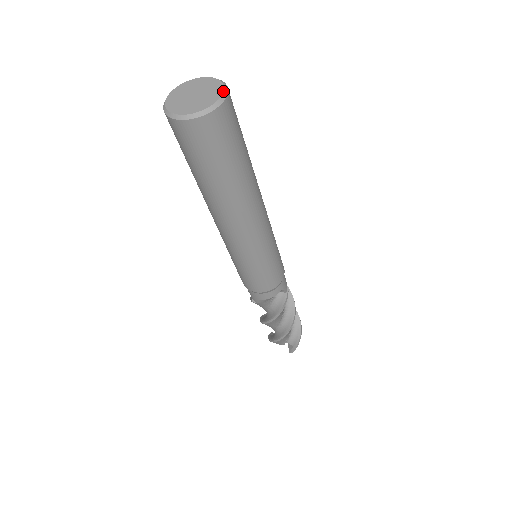
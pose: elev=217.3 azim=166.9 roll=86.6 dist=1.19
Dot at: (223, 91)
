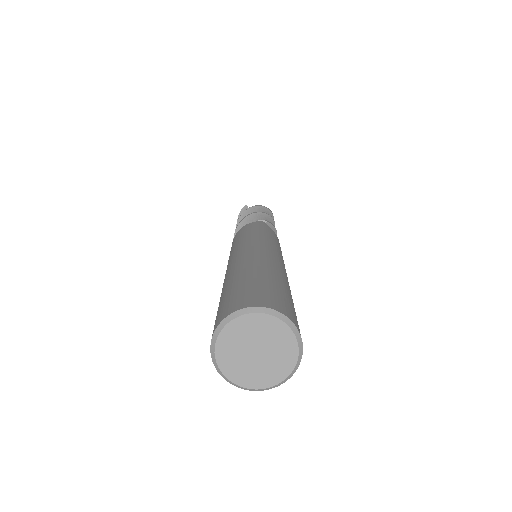
Dot at: (288, 376)
